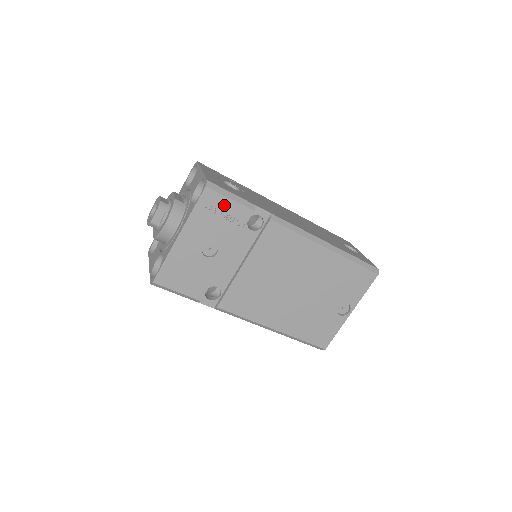
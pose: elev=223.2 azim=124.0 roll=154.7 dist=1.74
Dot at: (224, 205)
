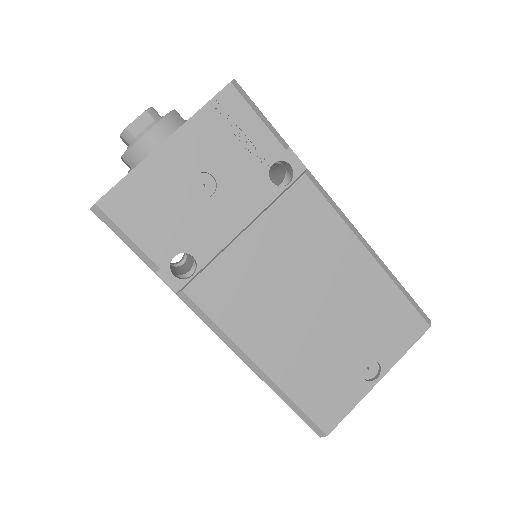
Dot at: (247, 122)
